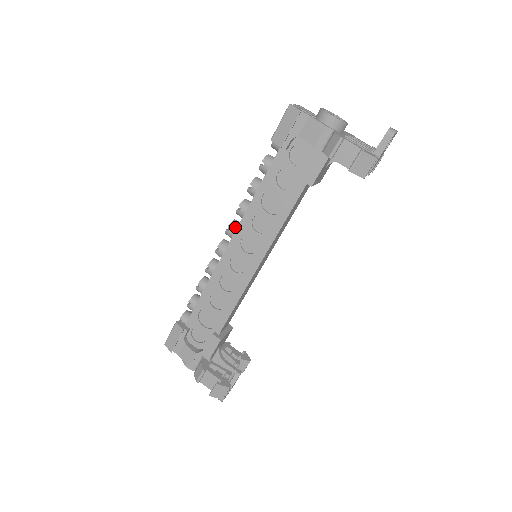
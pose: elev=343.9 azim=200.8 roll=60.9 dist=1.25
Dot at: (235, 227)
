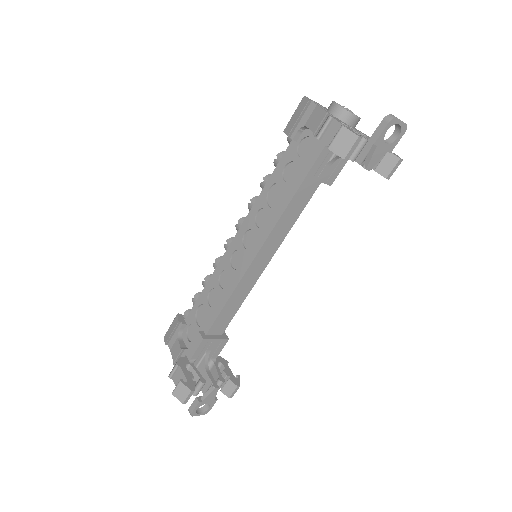
Dot at: (243, 222)
